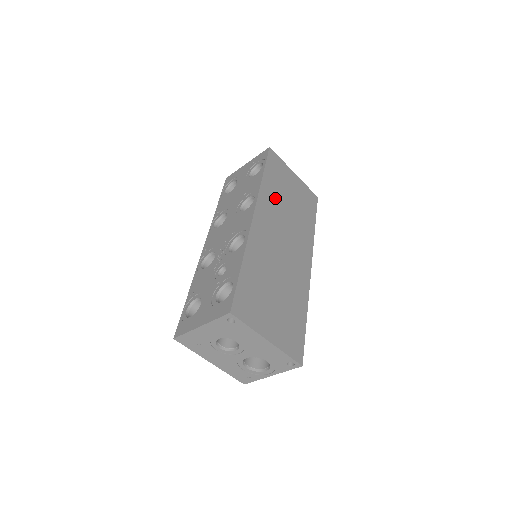
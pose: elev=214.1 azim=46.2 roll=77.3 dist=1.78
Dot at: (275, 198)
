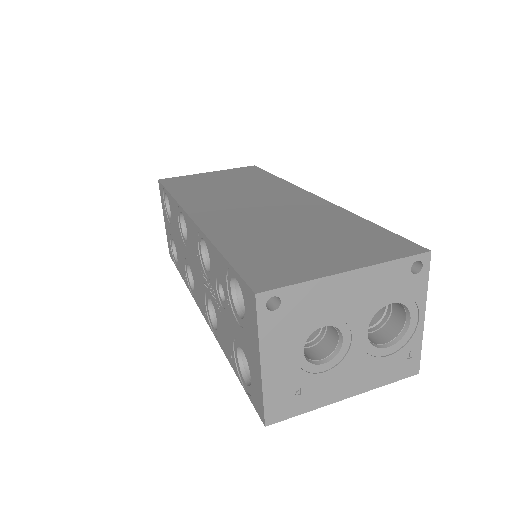
Dot at: (204, 194)
